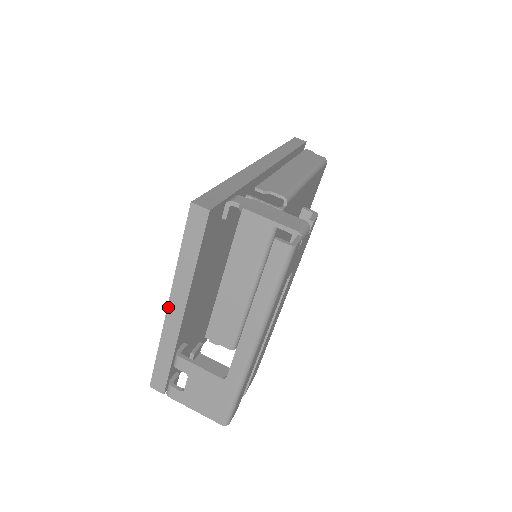
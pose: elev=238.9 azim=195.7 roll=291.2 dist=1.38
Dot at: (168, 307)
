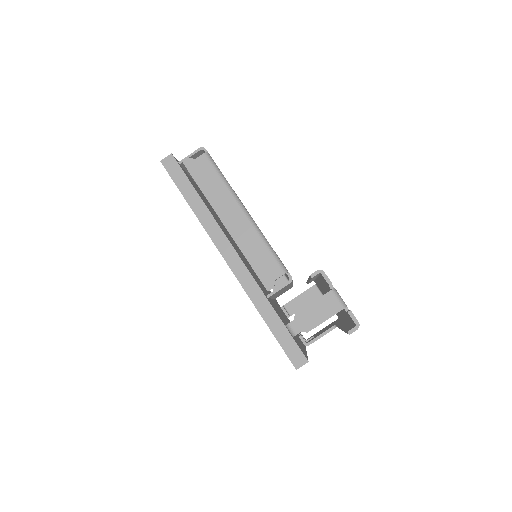
Dot at: occluded
